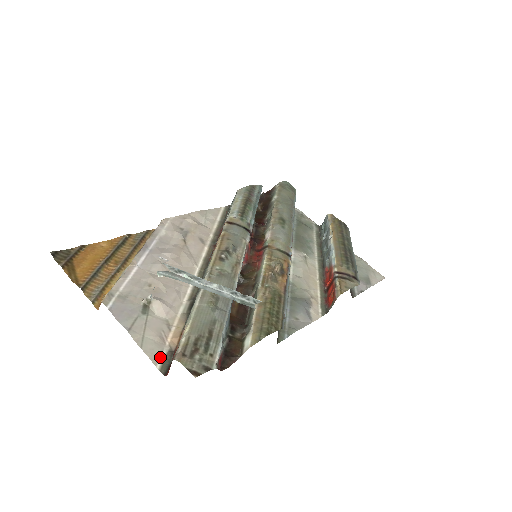
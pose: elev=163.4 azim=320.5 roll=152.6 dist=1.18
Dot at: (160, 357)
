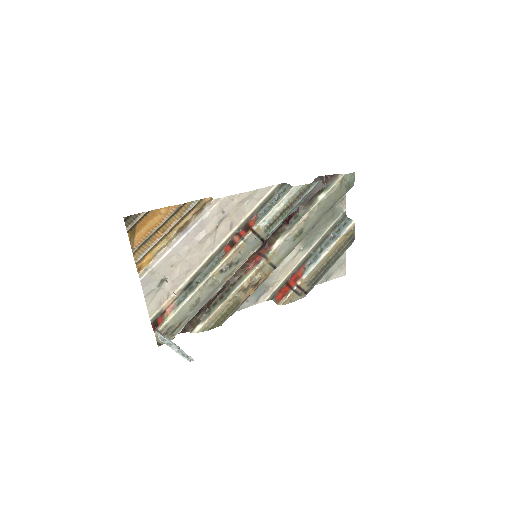
Dot at: (154, 314)
